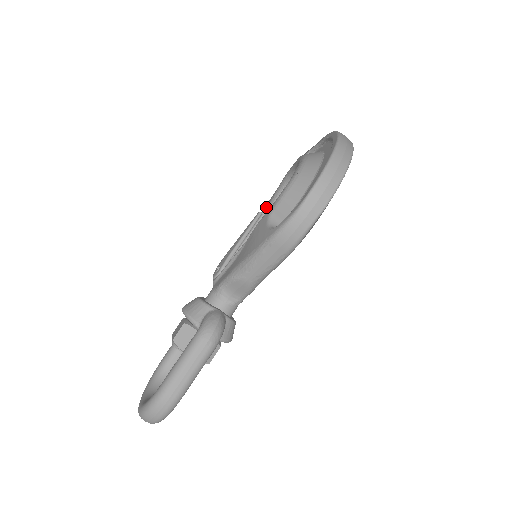
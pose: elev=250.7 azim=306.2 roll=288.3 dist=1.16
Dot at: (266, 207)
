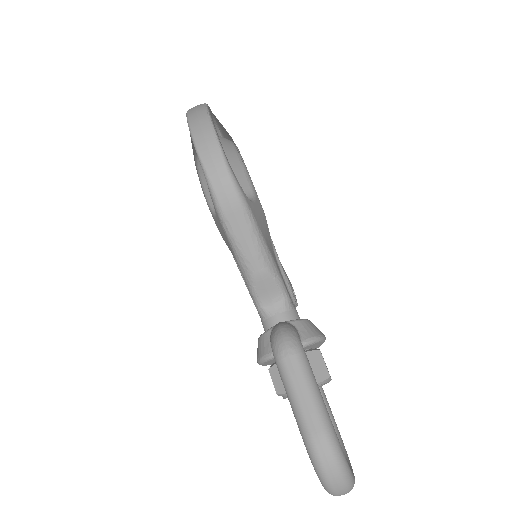
Dot at: occluded
